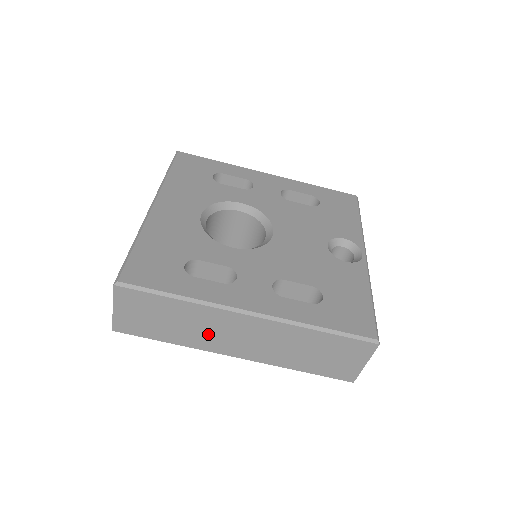
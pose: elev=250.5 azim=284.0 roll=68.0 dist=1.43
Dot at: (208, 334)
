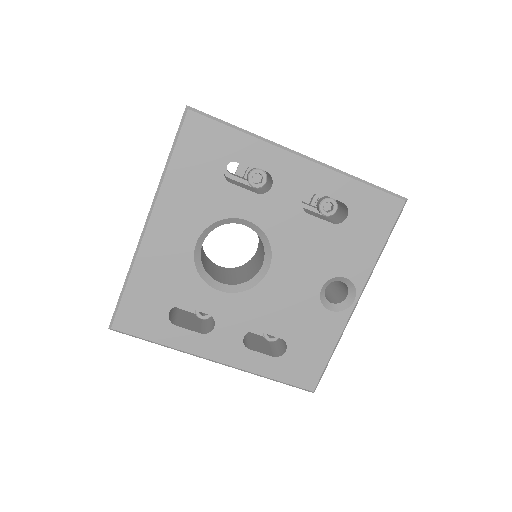
Dot at: occluded
